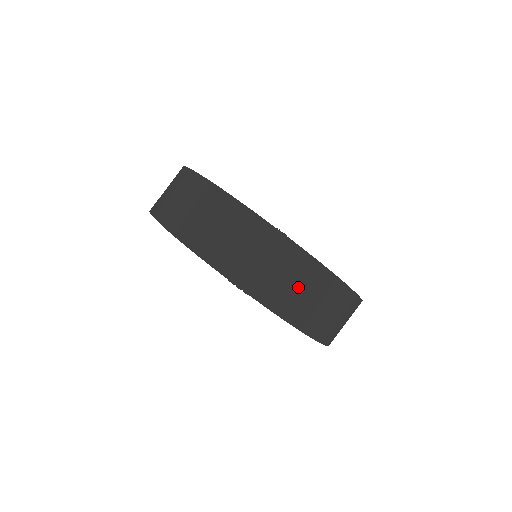
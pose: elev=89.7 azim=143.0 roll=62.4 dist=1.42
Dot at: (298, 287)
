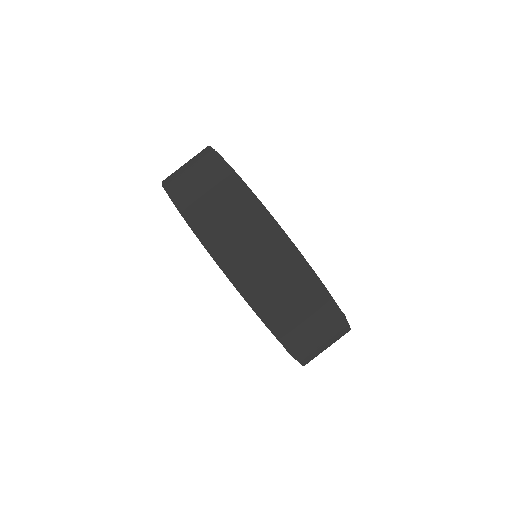
Dot at: occluded
